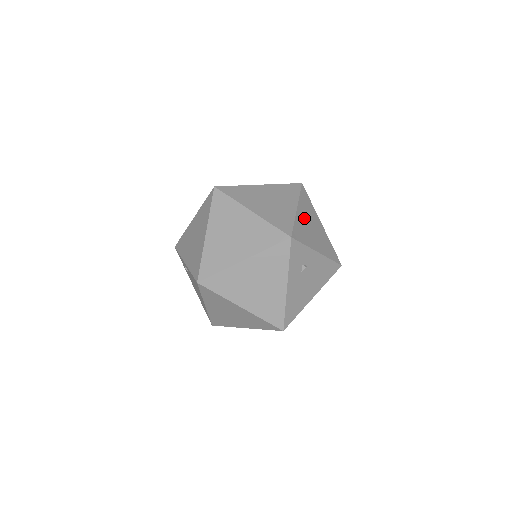
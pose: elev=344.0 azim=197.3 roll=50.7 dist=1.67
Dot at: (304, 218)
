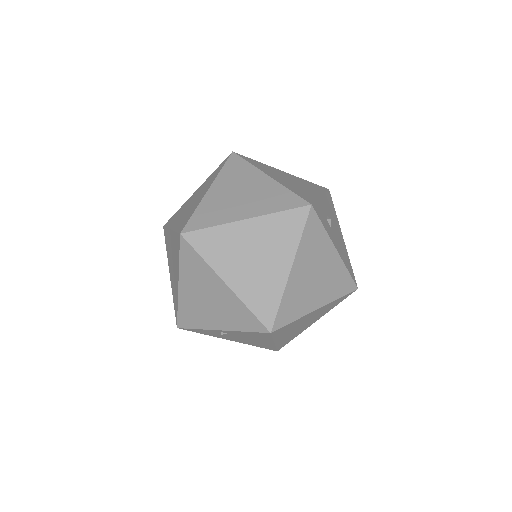
Dot at: (280, 179)
